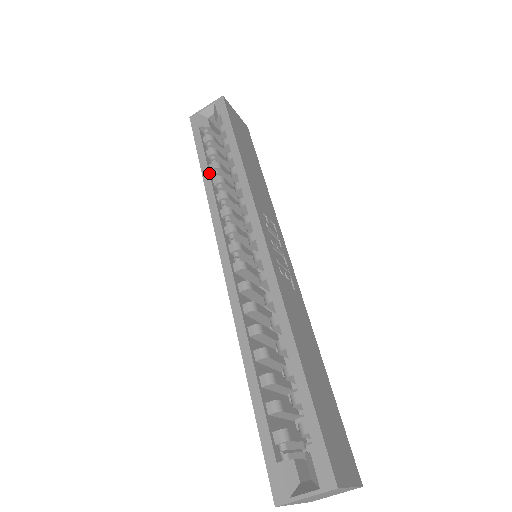
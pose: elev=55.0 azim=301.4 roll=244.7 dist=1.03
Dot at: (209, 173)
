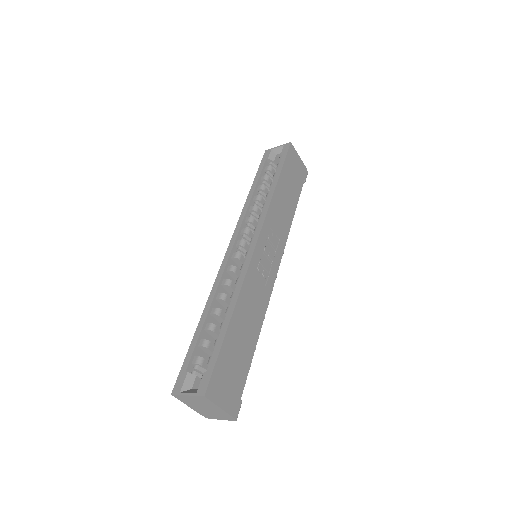
Dot at: (254, 191)
